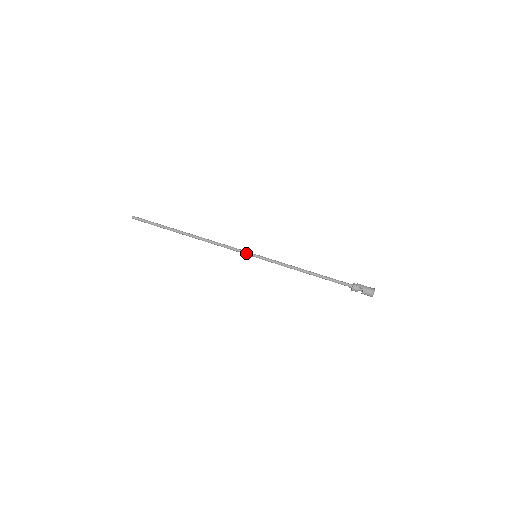
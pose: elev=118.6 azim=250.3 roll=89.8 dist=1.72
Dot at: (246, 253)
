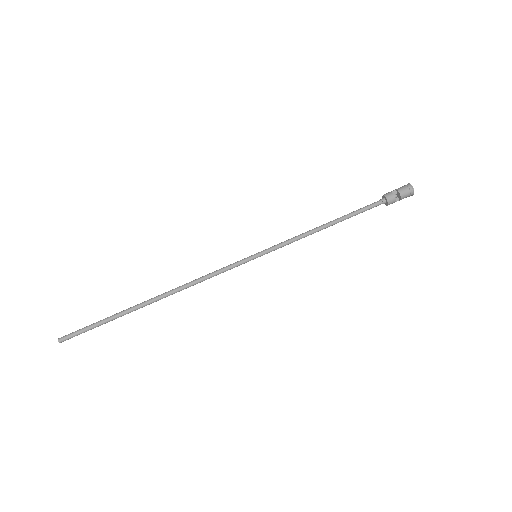
Dot at: (242, 261)
